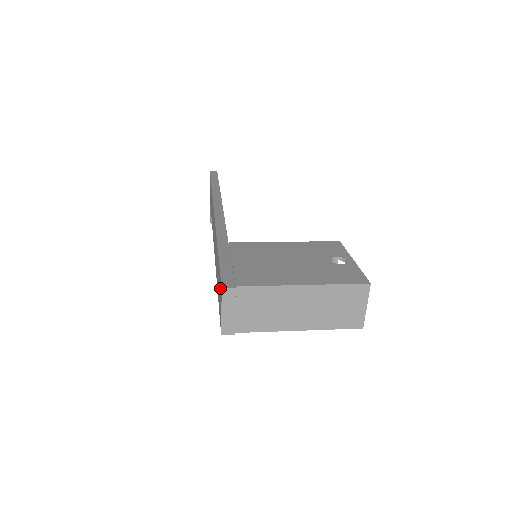
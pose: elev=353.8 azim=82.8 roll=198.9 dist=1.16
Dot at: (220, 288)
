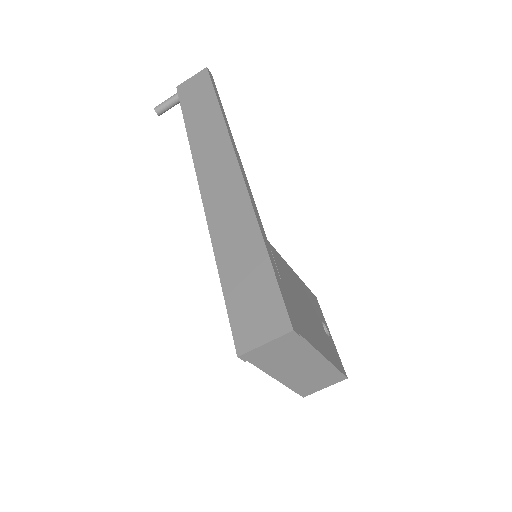
Dot at: (274, 314)
